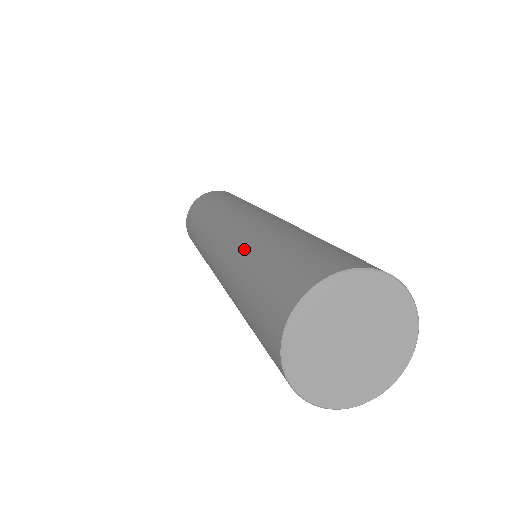
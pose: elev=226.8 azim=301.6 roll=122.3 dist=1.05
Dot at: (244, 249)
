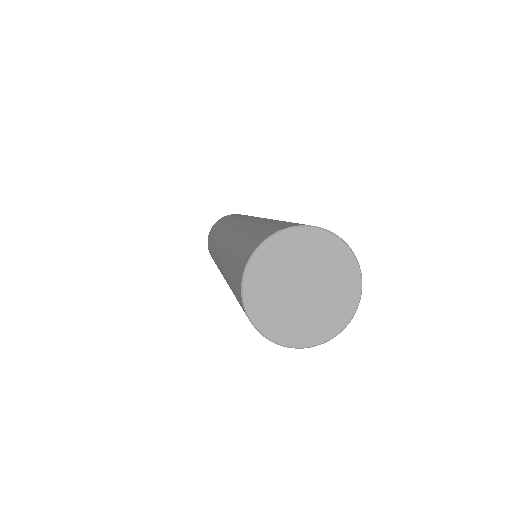
Dot at: (226, 254)
